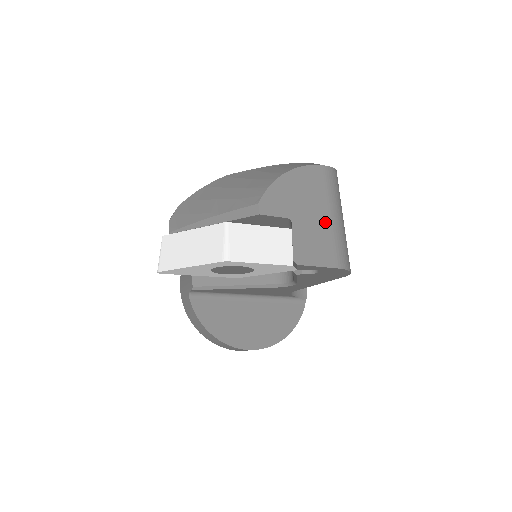
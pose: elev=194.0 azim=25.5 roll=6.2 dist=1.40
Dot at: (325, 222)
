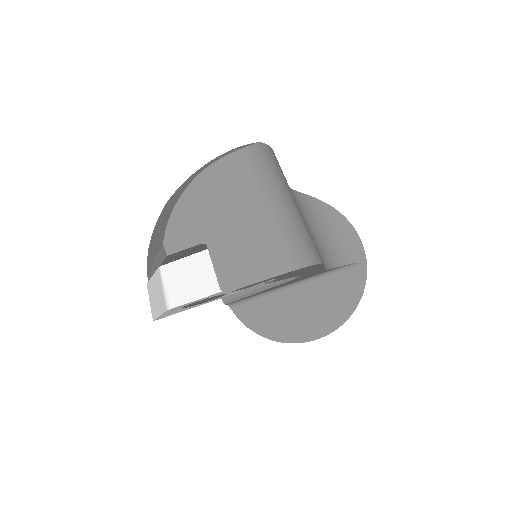
Dot at: (249, 225)
